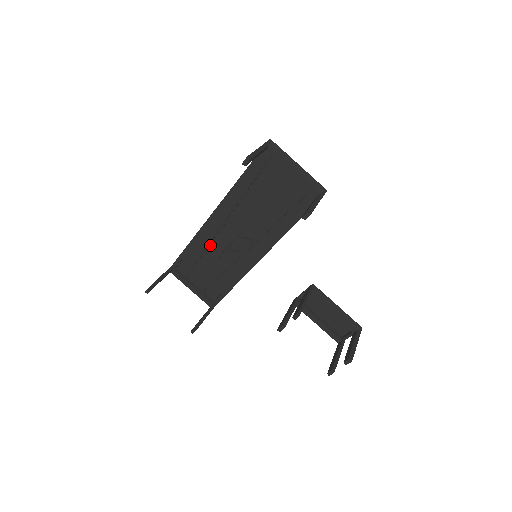
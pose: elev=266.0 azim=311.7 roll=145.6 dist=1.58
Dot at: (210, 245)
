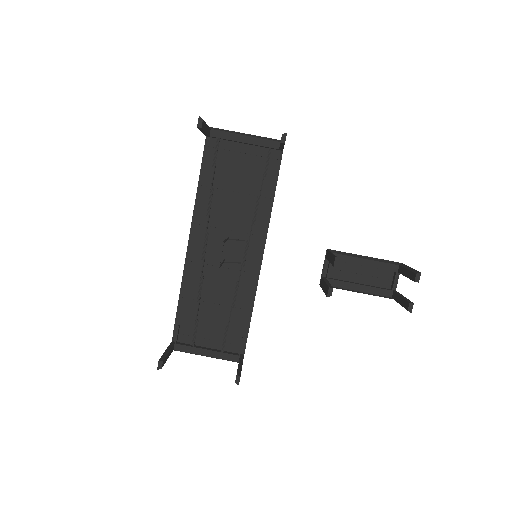
Dot at: (202, 282)
